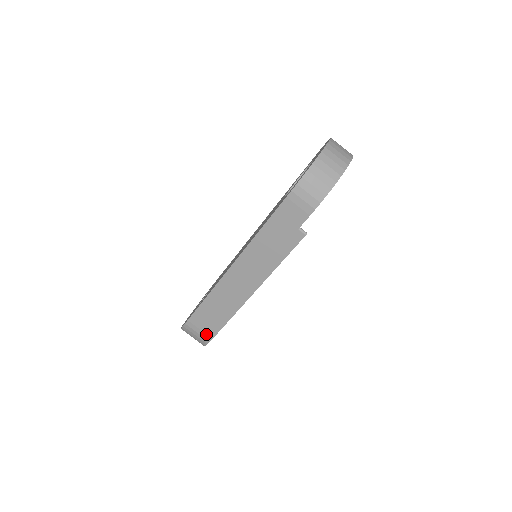
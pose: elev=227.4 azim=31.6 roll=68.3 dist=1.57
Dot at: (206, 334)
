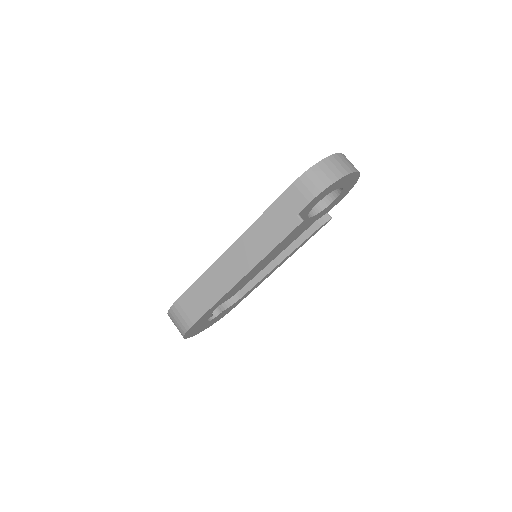
Dot at: (189, 318)
